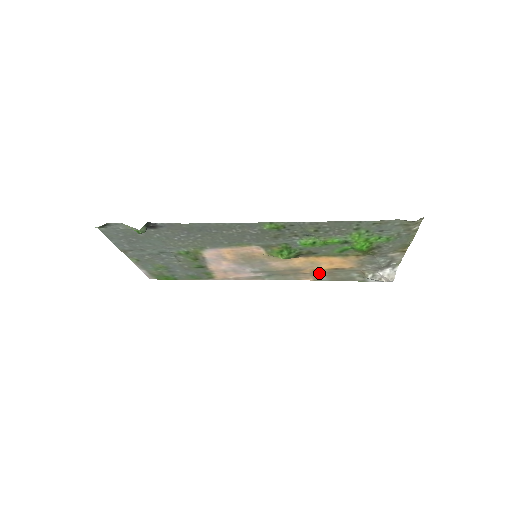
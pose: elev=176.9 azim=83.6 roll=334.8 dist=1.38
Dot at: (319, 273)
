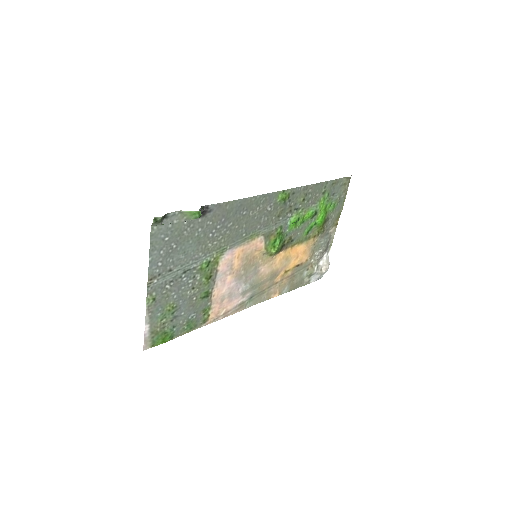
Dot at: (285, 280)
